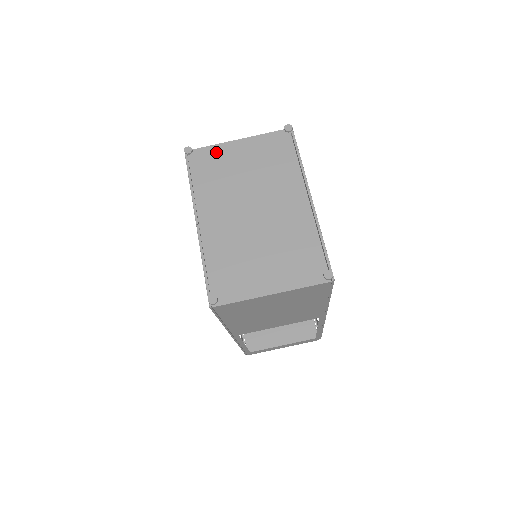
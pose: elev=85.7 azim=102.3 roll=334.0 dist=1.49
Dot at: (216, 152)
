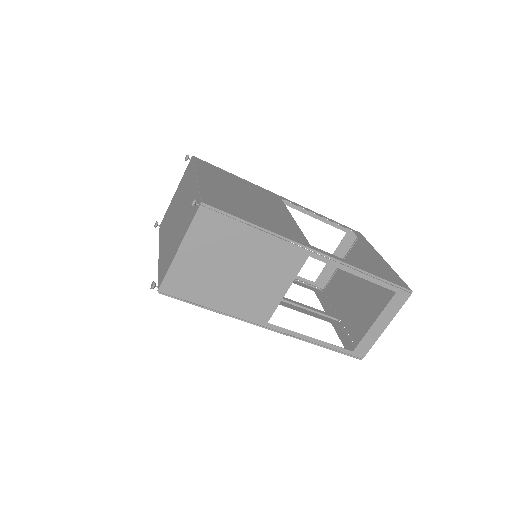
Dot at: (168, 211)
